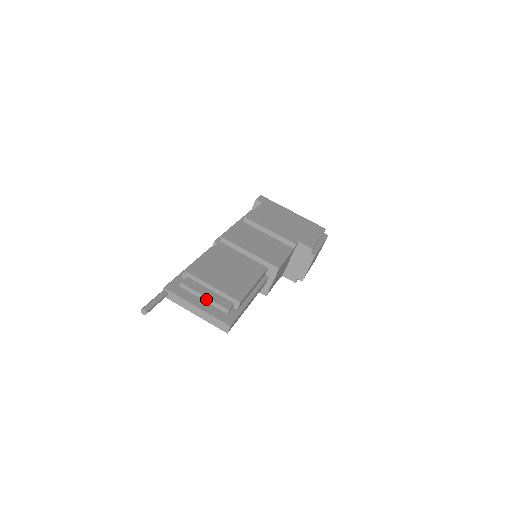
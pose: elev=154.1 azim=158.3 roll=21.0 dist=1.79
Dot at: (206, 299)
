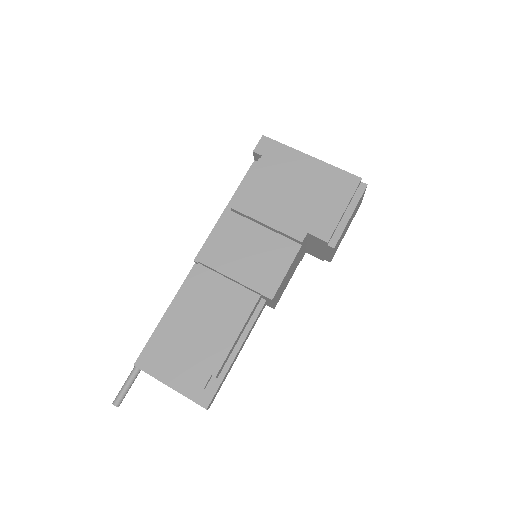
Dot at: (179, 374)
